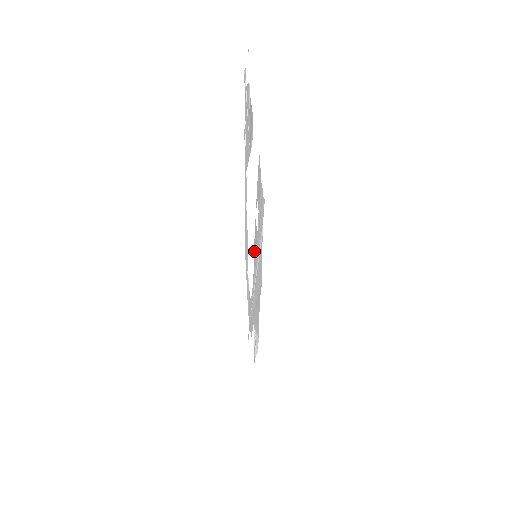
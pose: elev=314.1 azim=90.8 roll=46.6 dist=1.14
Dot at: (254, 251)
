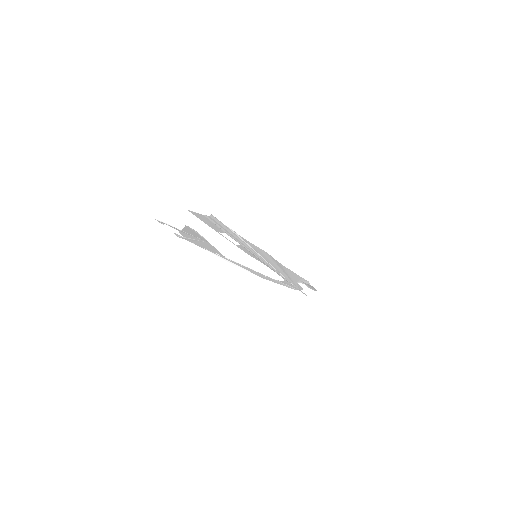
Dot at: occluded
